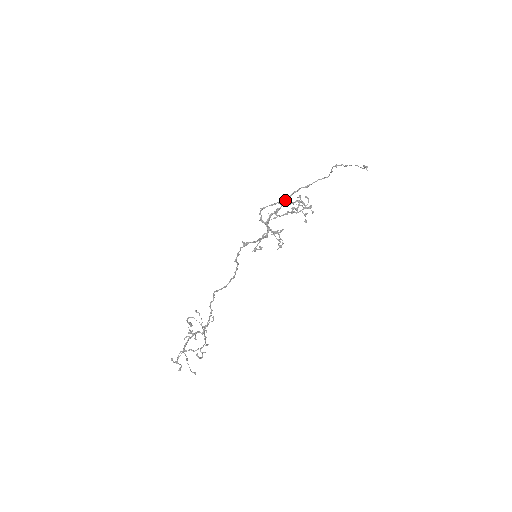
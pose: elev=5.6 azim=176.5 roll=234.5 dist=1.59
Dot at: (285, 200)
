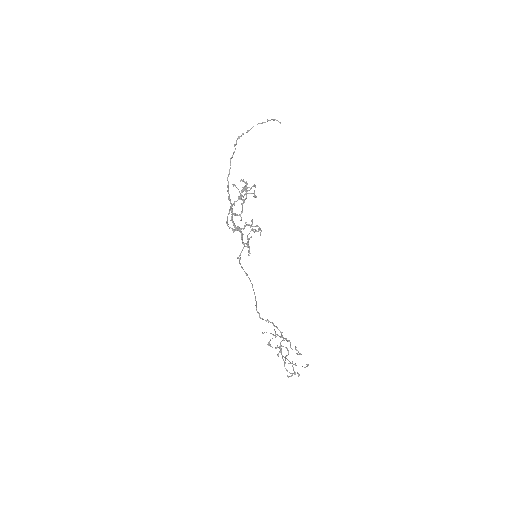
Dot at: (229, 199)
